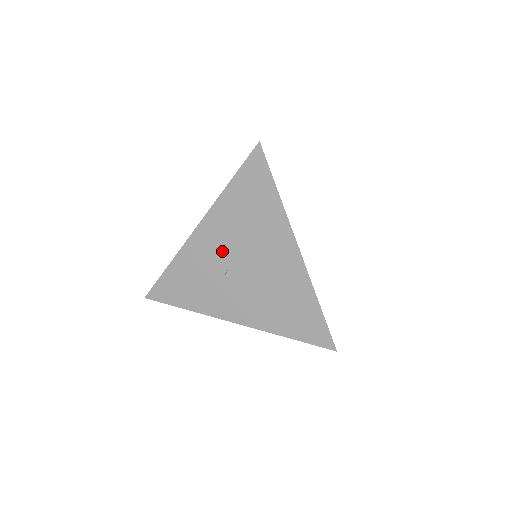
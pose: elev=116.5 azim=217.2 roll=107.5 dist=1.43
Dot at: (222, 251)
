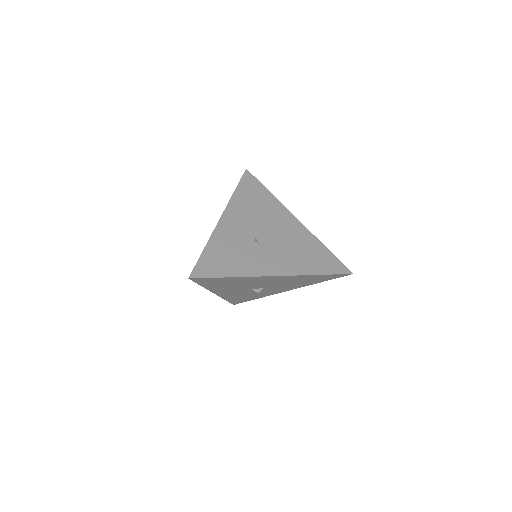
Dot at: (246, 228)
